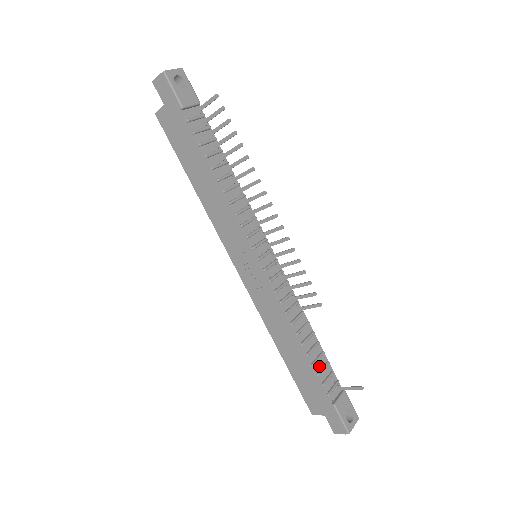
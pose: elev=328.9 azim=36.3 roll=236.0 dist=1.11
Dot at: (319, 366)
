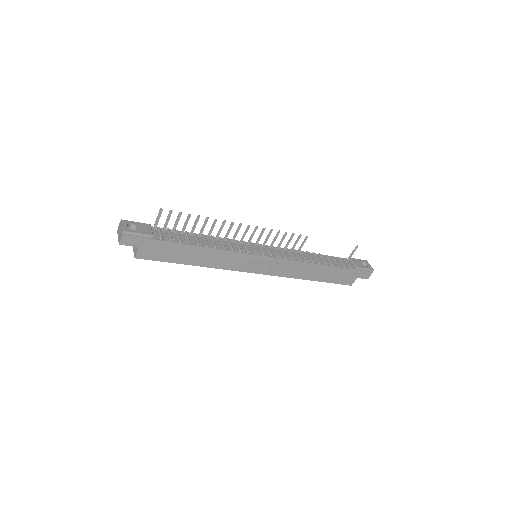
Dot at: (333, 262)
